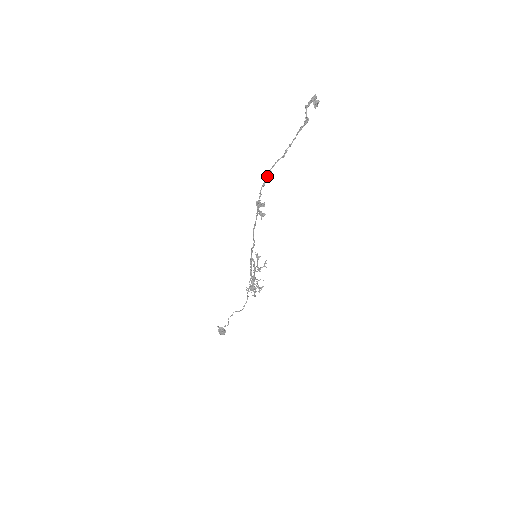
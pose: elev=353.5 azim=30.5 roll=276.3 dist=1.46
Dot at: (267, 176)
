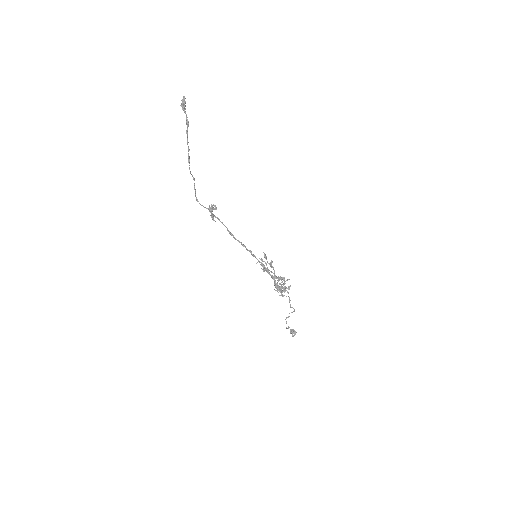
Dot at: occluded
